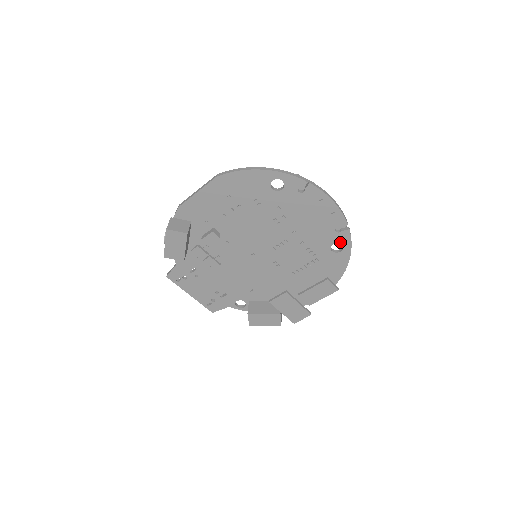
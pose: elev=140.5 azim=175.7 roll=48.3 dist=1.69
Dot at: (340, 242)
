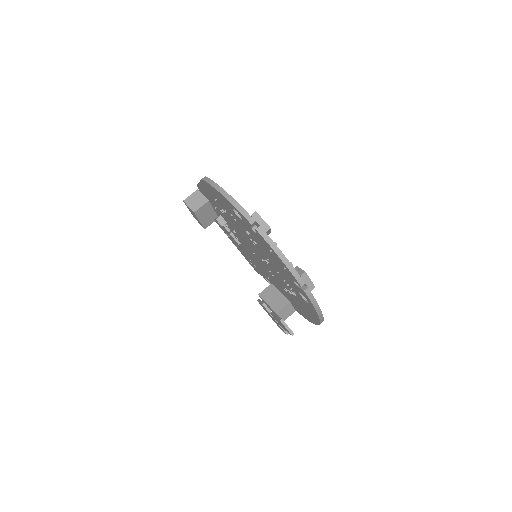
Dot at: (304, 295)
